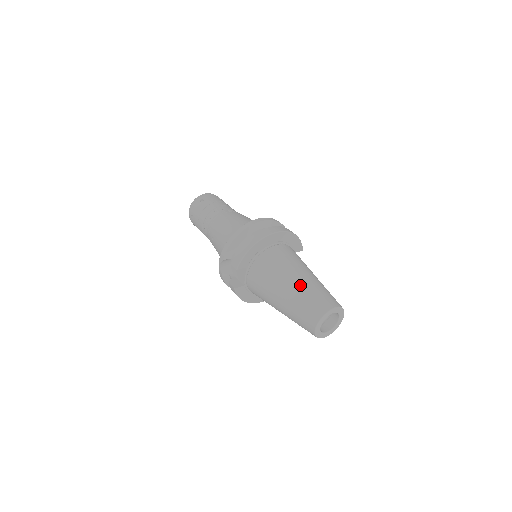
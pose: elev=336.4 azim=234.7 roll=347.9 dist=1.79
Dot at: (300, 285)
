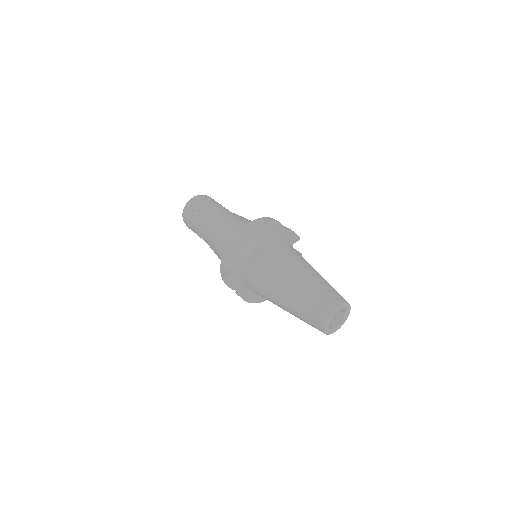
Dot at: (300, 289)
